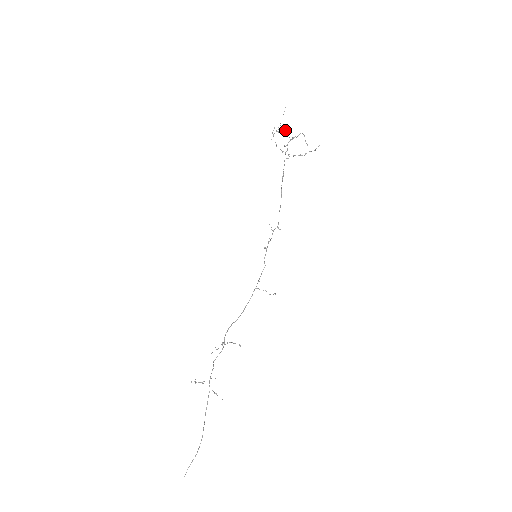
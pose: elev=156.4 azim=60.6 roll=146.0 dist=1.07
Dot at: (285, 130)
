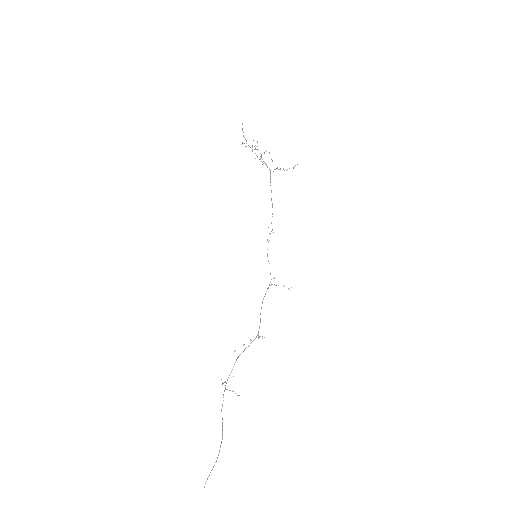
Dot at: occluded
